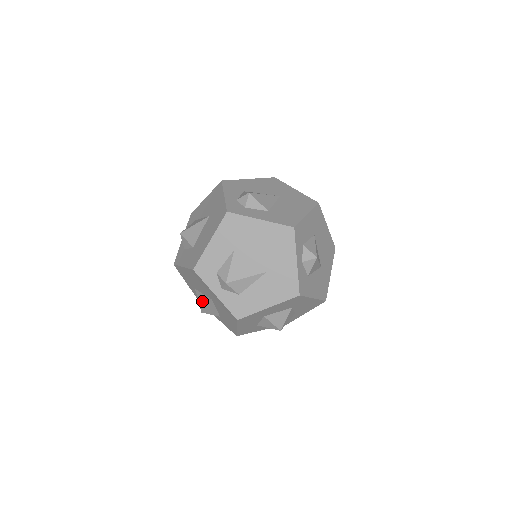
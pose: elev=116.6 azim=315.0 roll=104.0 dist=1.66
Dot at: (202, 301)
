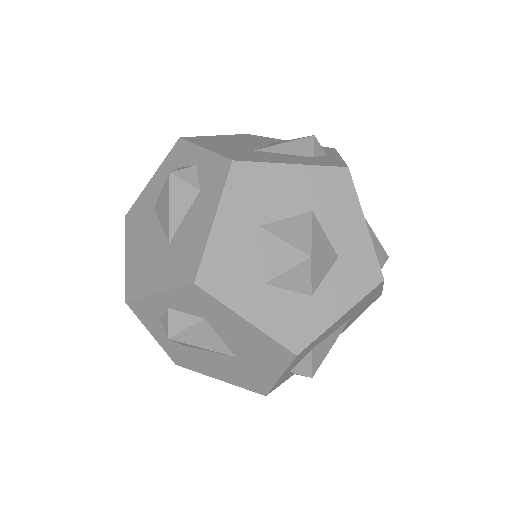
Dot at: occluded
